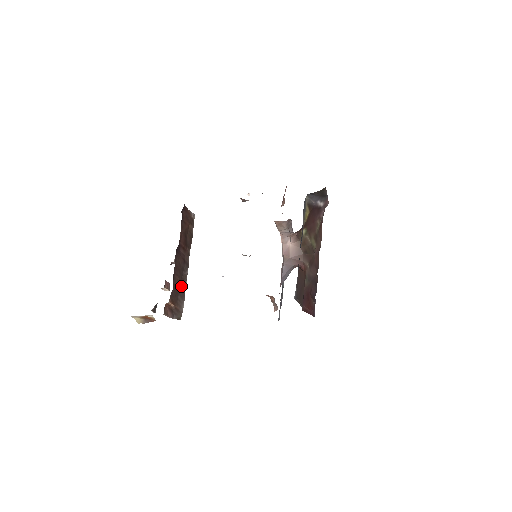
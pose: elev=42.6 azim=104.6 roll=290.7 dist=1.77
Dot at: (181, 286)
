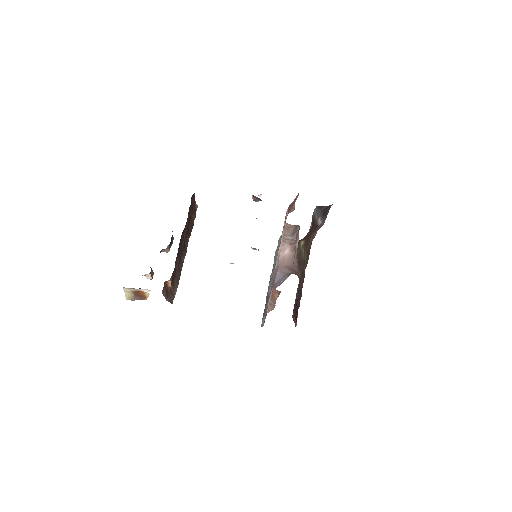
Dot at: (178, 270)
